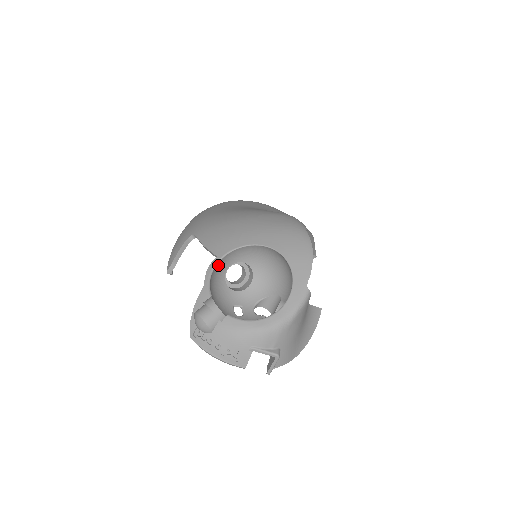
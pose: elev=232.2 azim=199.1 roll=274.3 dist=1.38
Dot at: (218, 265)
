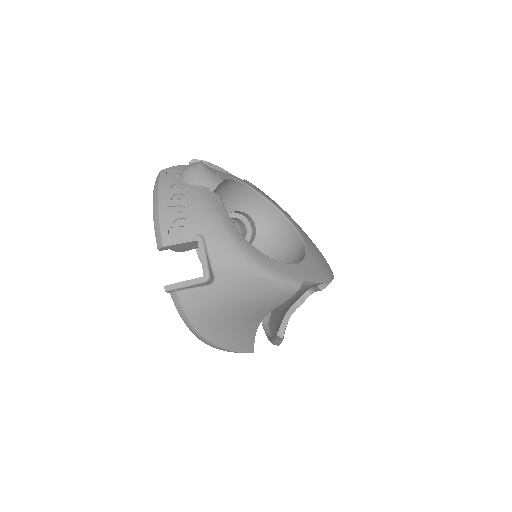
Dot at: (247, 191)
